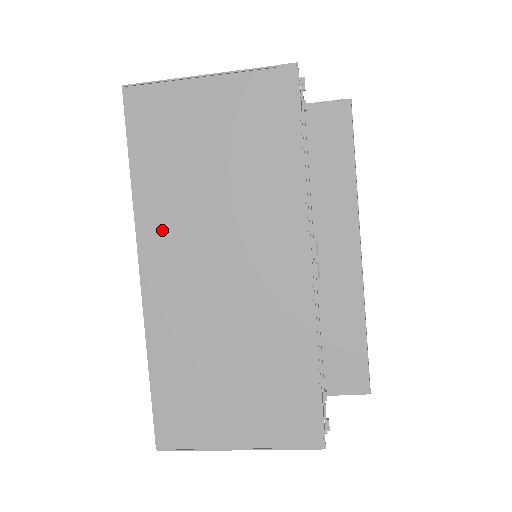
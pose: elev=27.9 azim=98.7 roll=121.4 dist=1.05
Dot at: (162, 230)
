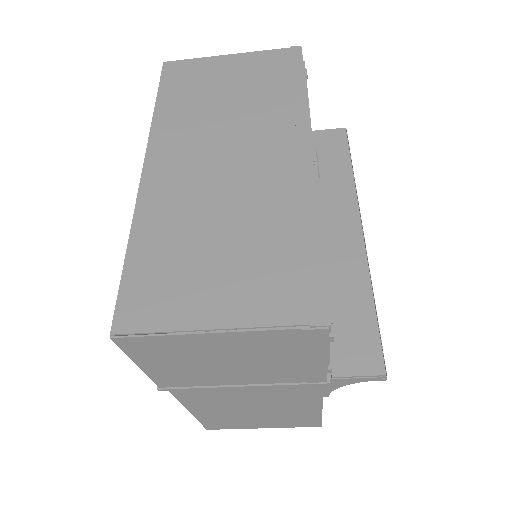
Dot at: (173, 138)
